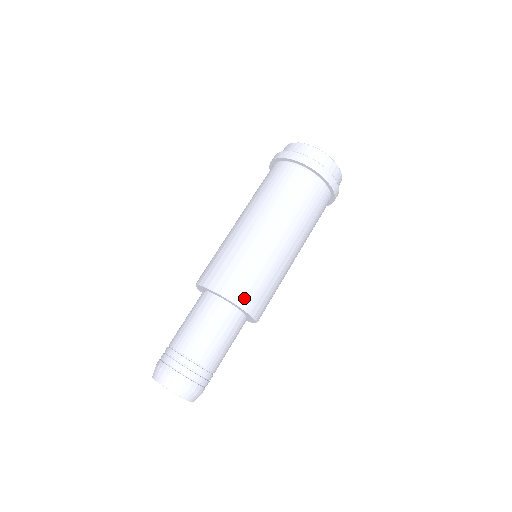
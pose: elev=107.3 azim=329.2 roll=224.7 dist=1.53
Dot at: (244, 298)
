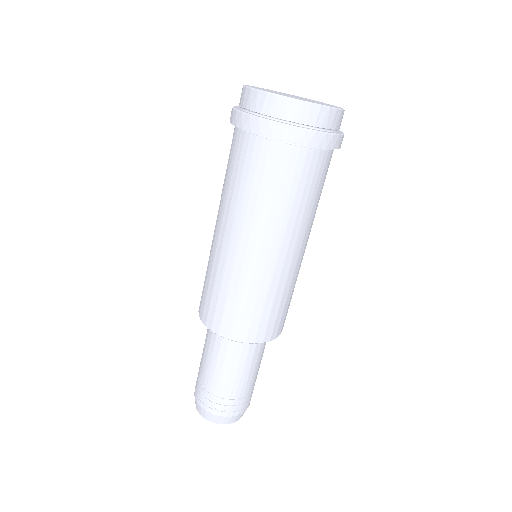
Dot at: (220, 325)
